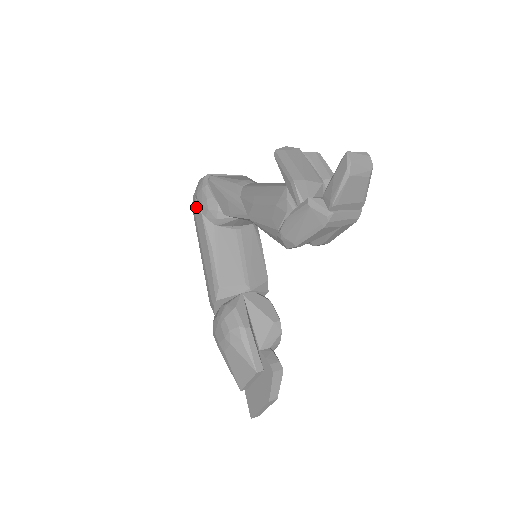
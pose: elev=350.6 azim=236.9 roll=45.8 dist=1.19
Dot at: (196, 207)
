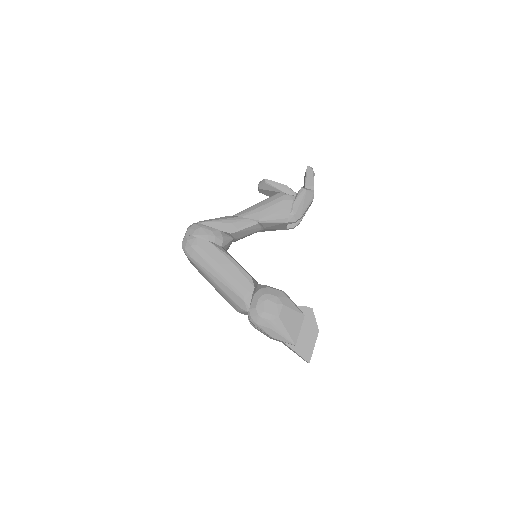
Dot at: (200, 241)
